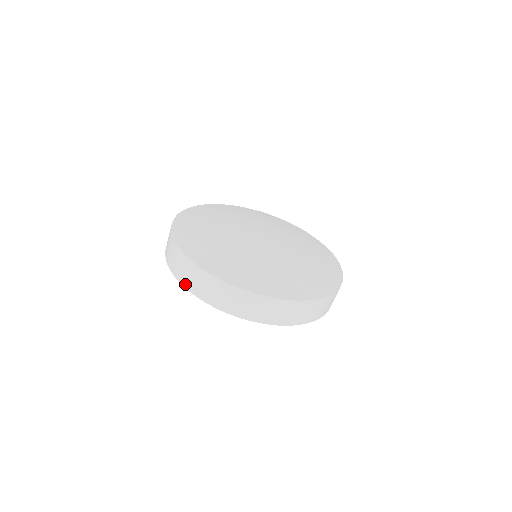
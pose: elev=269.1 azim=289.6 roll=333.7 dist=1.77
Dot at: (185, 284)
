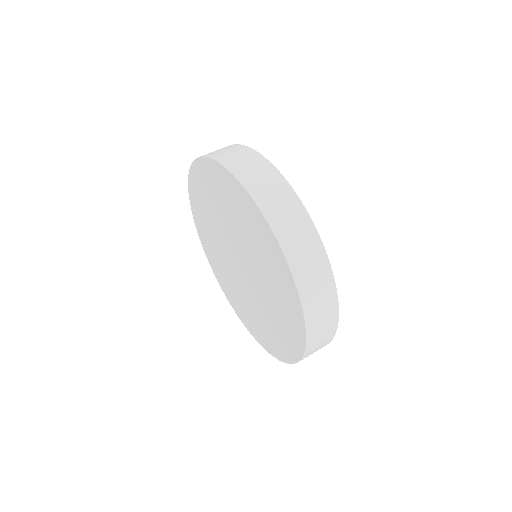
Dot at: (215, 156)
